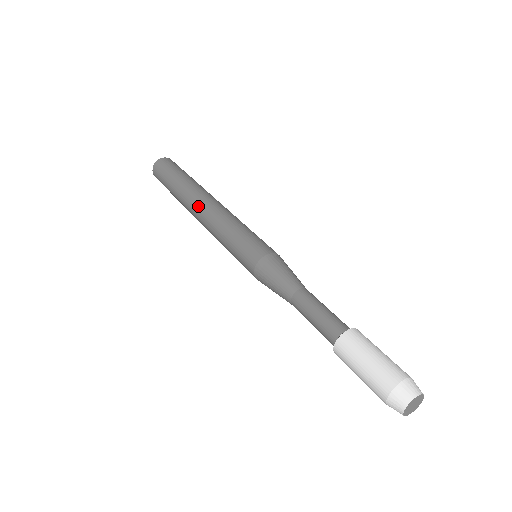
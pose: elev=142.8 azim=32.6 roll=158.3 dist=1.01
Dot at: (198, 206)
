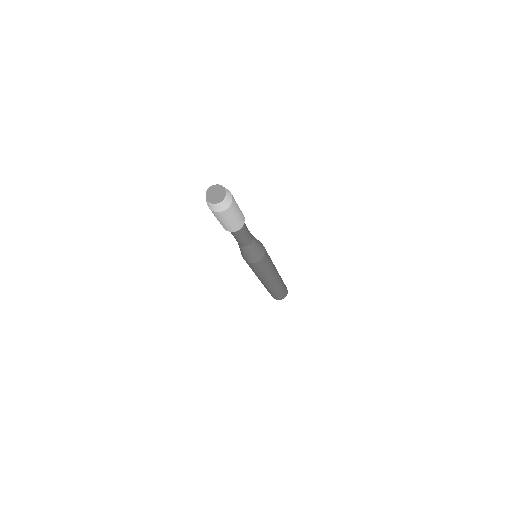
Dot at: occluded
